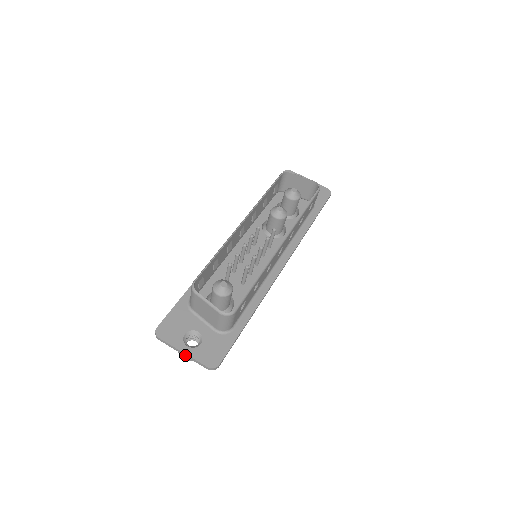
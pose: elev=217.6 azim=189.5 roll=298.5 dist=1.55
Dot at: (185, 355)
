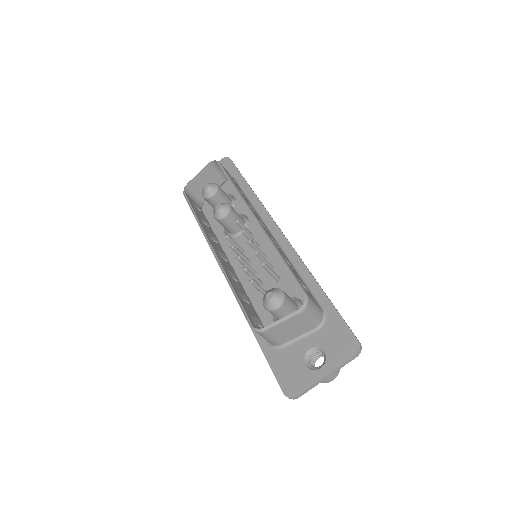
Dot at: (329, 375)
